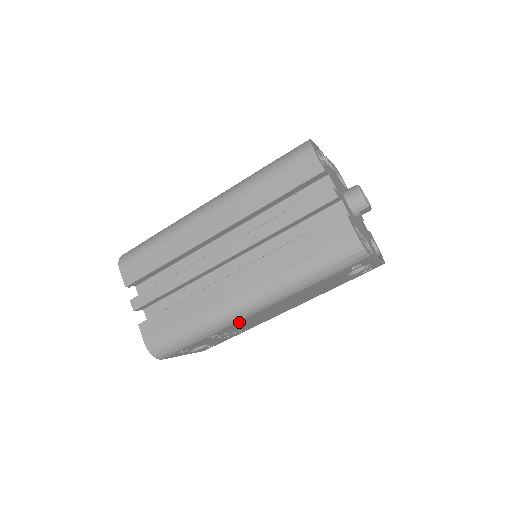
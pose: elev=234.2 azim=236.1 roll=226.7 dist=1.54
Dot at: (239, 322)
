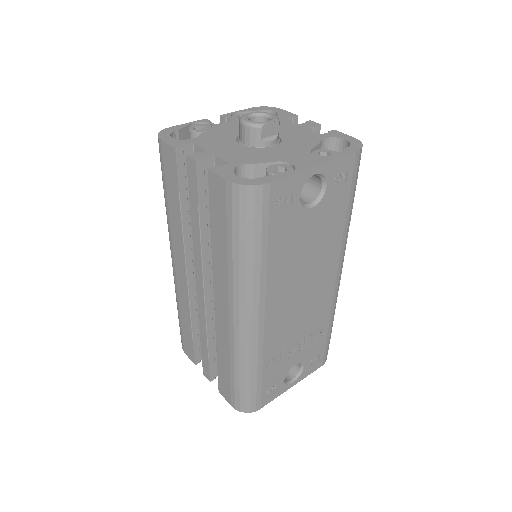
Dot at: (266, 337)
